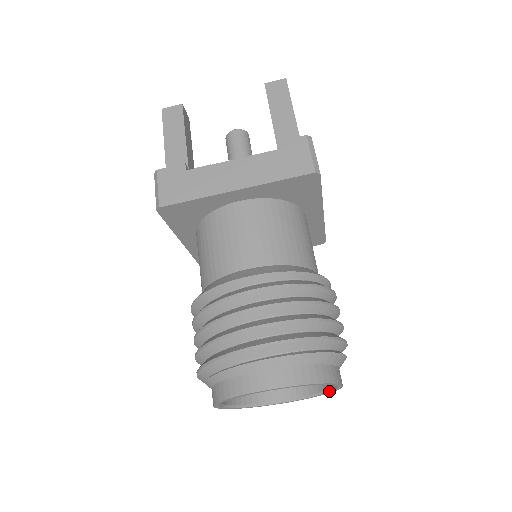
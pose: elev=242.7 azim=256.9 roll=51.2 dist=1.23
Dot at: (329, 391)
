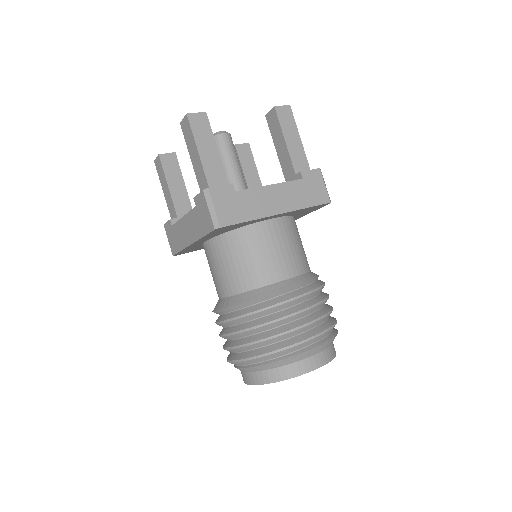
Dot at: occluded
